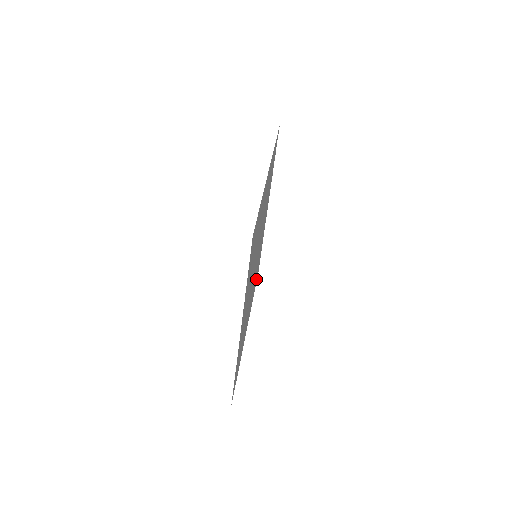
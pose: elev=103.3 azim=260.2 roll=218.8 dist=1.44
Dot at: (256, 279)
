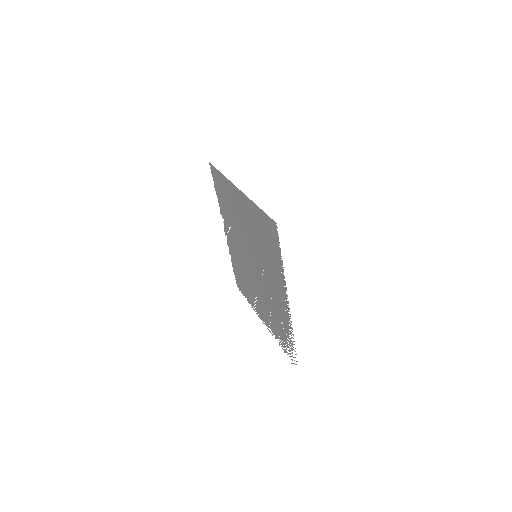
Dot at: (242, 289)
